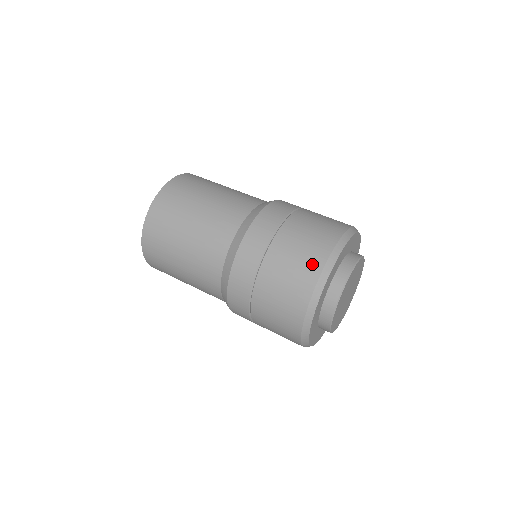
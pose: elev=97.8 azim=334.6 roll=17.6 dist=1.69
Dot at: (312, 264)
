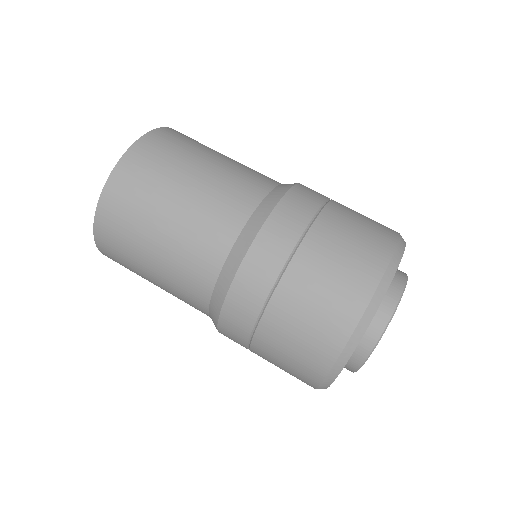
Dot at: (323, 348)
